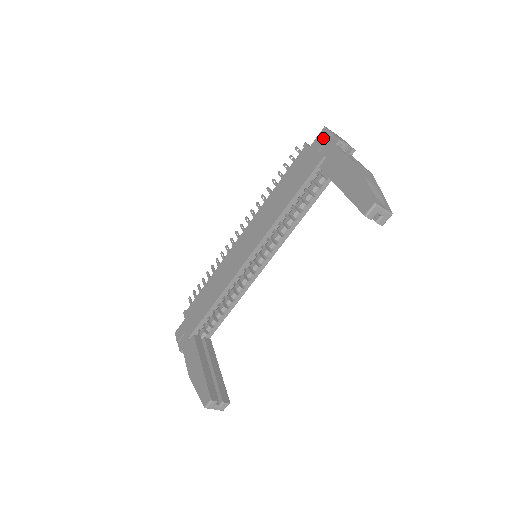
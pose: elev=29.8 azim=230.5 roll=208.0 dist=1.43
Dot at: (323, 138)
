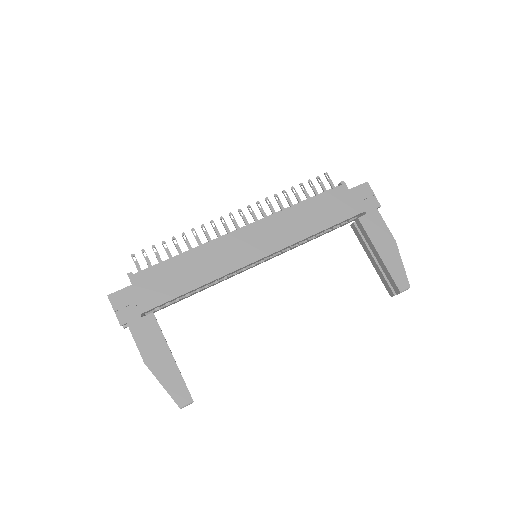
Dot at: (365, 192)
